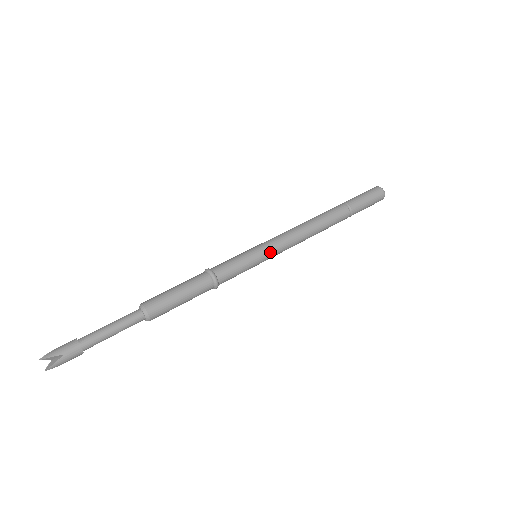
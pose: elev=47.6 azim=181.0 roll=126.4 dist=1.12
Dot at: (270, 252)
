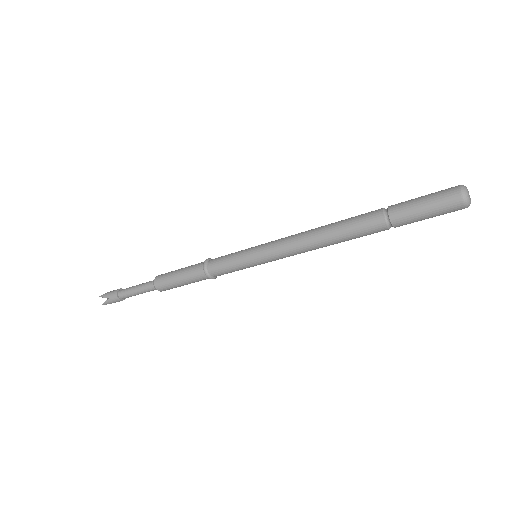
Dot at: (264, 257)
